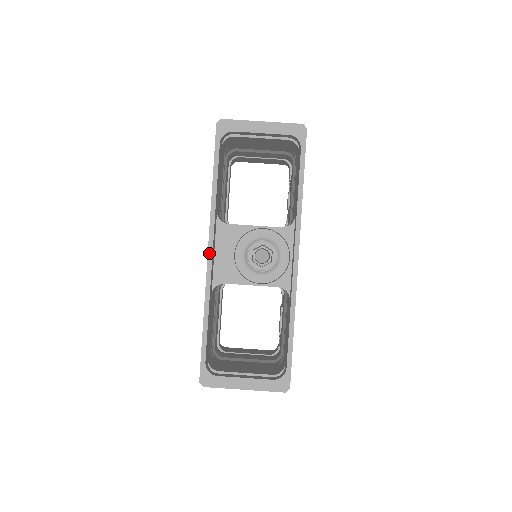
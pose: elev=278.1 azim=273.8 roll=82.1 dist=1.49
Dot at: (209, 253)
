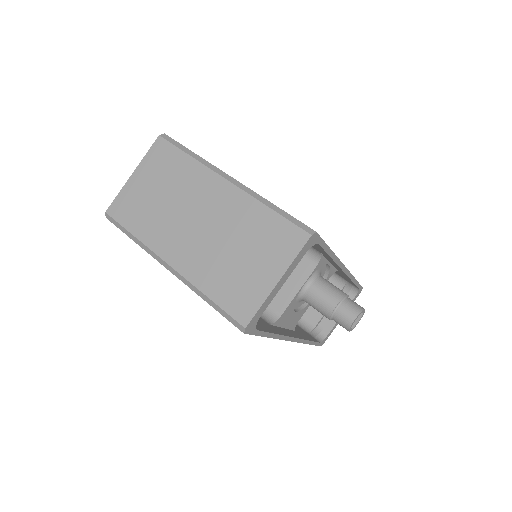
Dot at: (294, 341)
